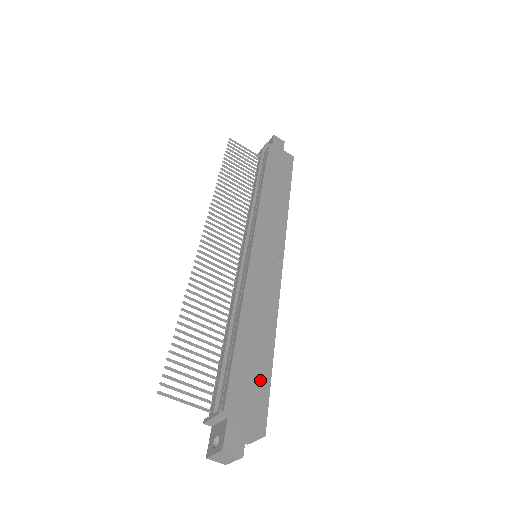
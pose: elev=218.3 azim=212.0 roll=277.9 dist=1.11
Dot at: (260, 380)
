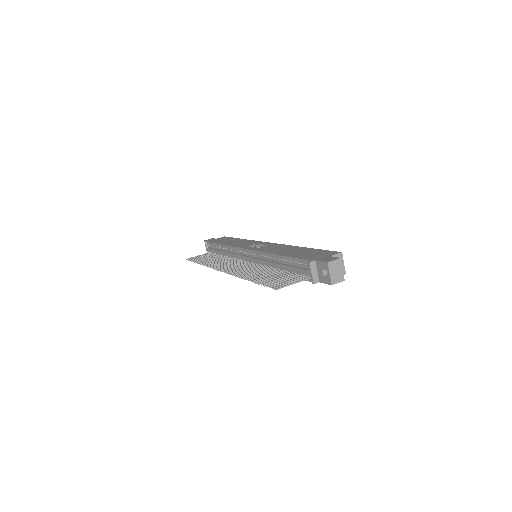
Dot at: (314, 252)
